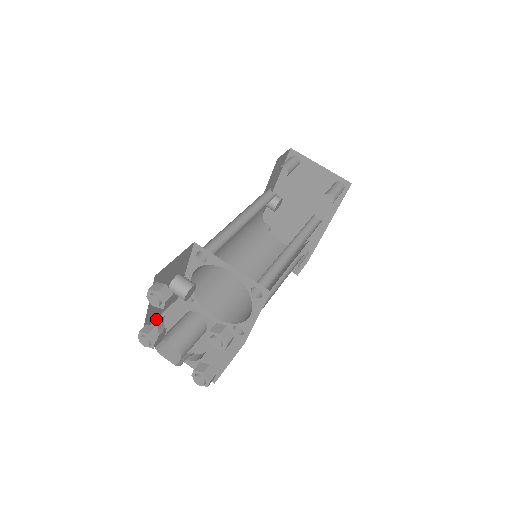
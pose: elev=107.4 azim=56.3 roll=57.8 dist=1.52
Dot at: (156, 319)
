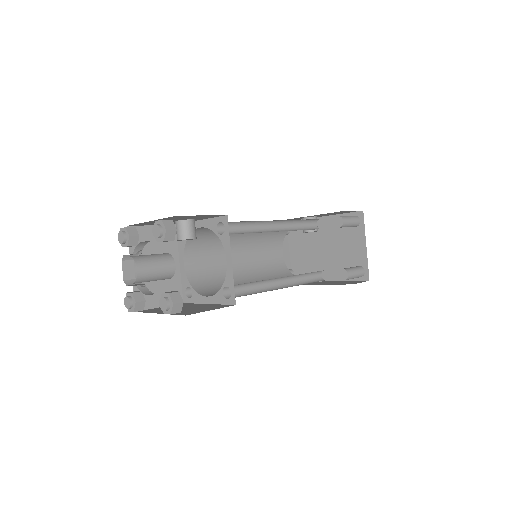
Dot at: (146, 225)
